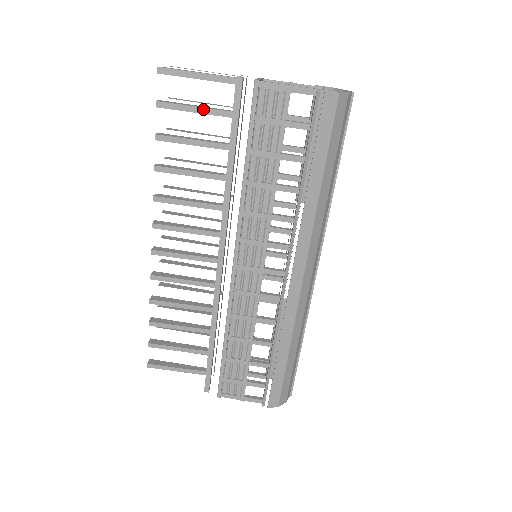
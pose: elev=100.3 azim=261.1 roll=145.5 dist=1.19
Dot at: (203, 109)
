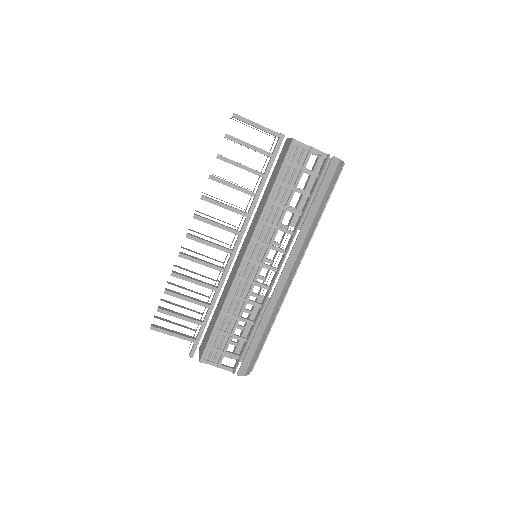
Dot at: (254, 147)
